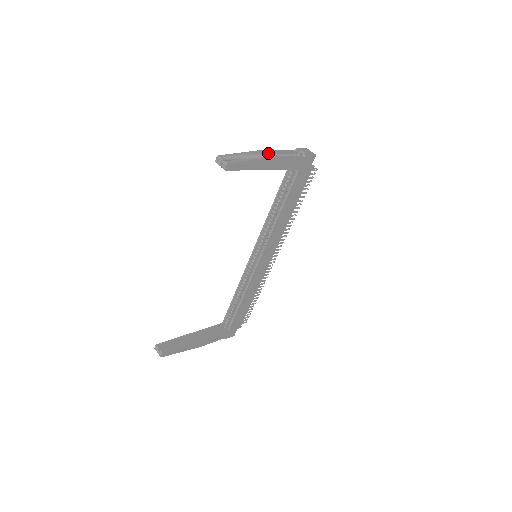
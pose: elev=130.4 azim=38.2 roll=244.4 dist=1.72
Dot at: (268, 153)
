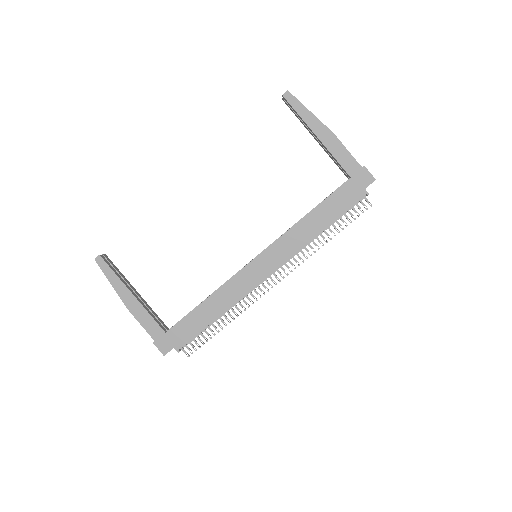
Dot at: occluded
